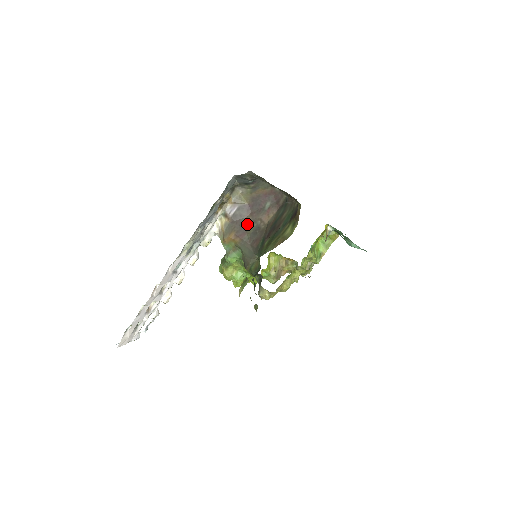
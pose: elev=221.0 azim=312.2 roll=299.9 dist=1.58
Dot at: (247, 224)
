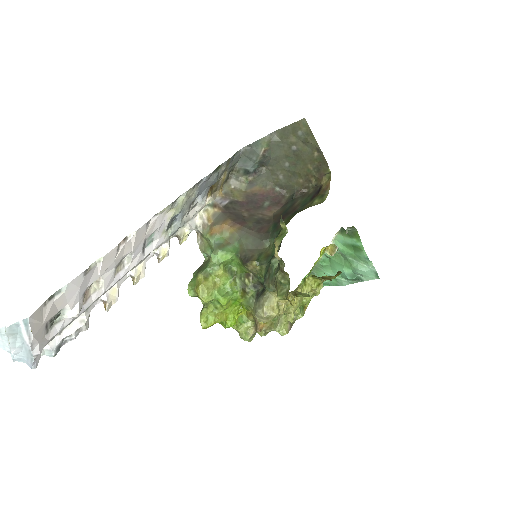
Dot at: (245, 216)
